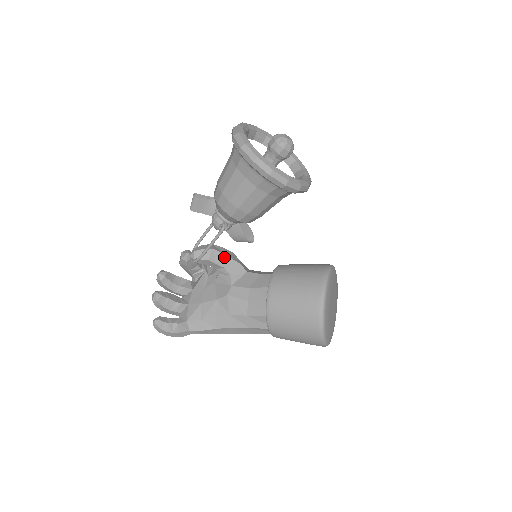
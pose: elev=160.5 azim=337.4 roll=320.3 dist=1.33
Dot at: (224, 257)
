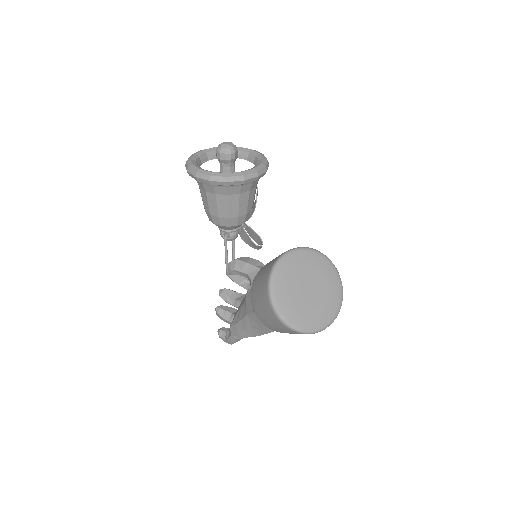
Dot at: (246, 265)
